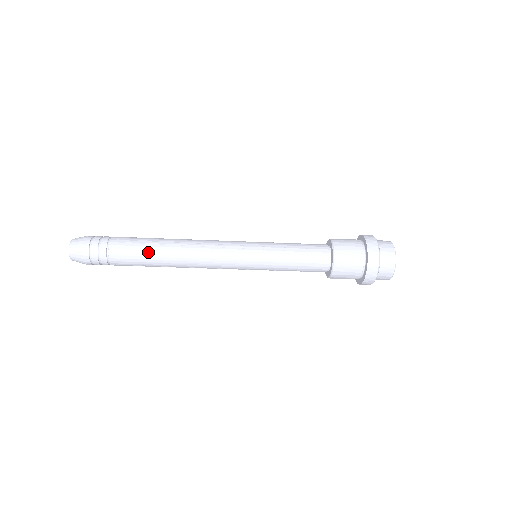
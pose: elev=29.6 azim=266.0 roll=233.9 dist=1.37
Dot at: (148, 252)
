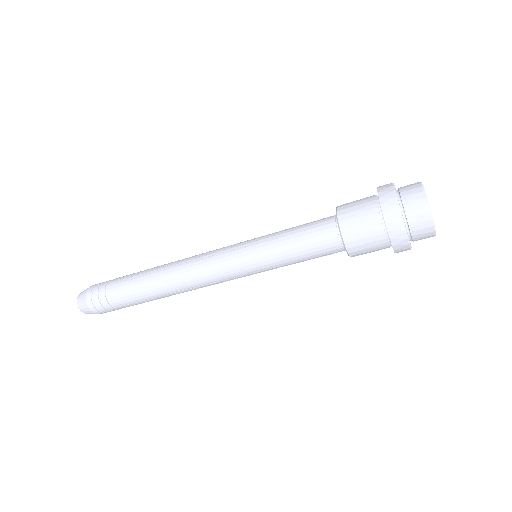
Dot at: (141, 283)
